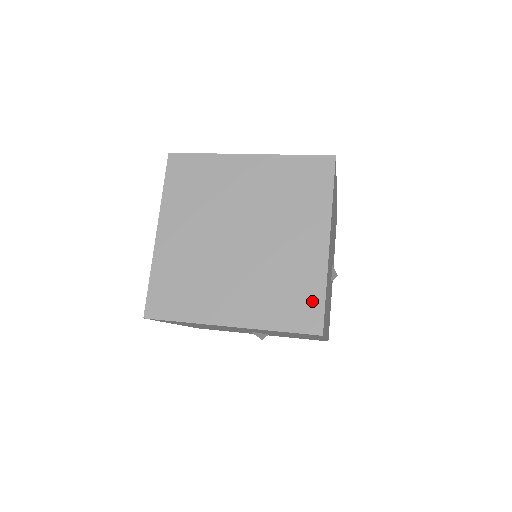
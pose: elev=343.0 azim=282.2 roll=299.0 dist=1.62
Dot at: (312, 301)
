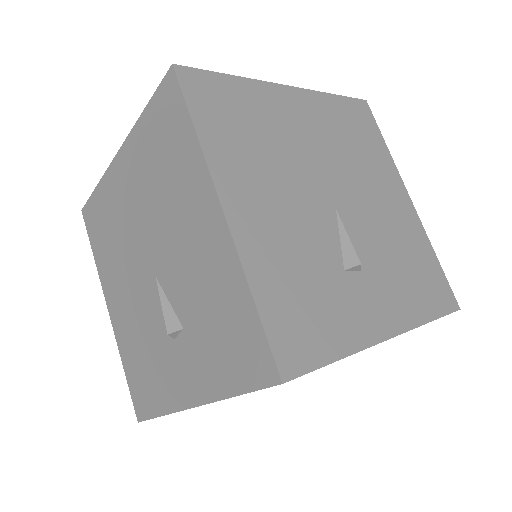
Dot at: occluded
